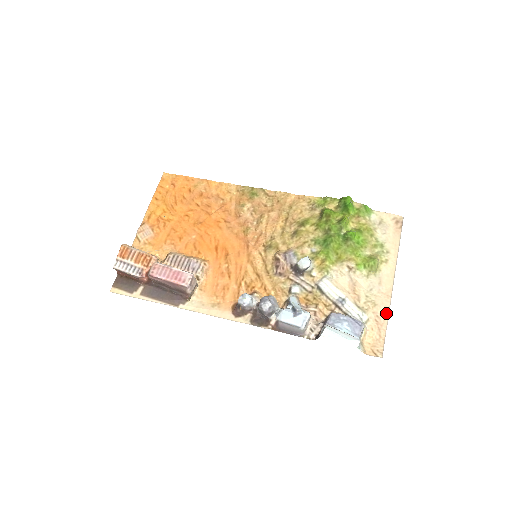
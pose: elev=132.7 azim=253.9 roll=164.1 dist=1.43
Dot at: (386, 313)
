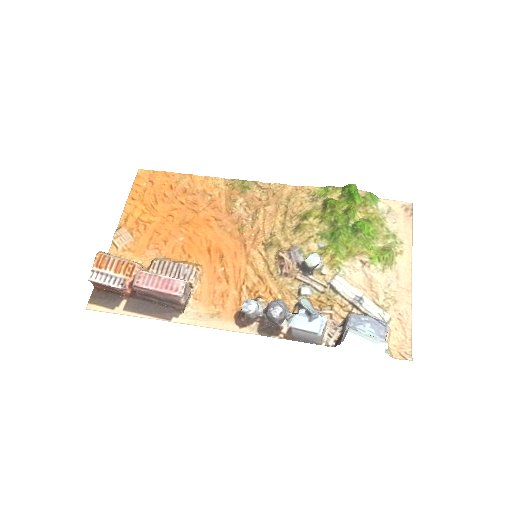
Dot at: (409, 310)
